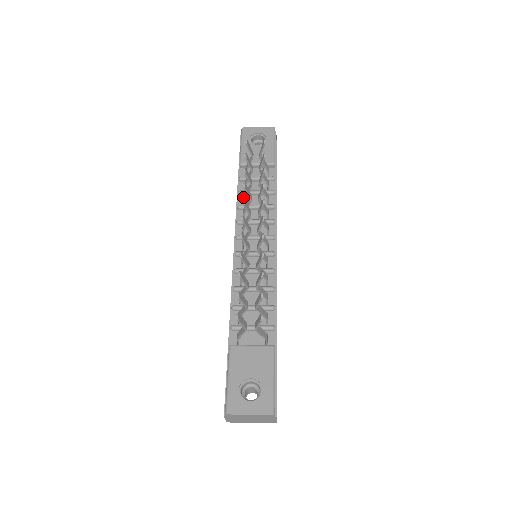
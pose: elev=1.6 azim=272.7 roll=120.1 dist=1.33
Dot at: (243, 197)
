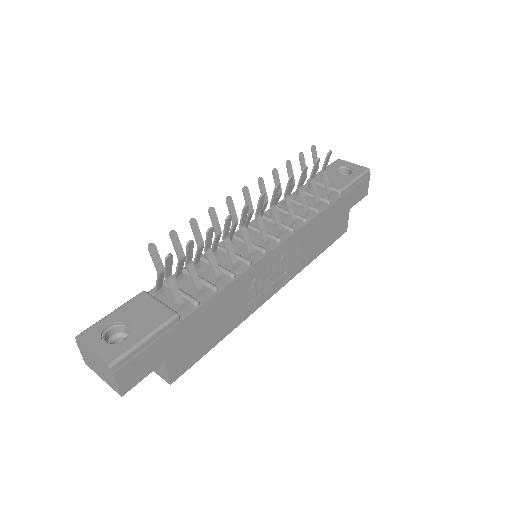
Dot at: occluded
